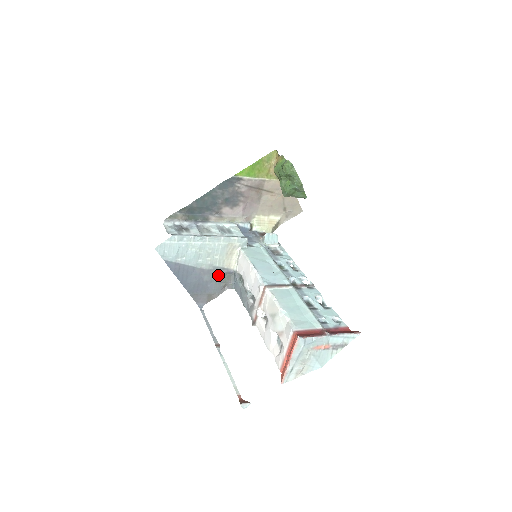
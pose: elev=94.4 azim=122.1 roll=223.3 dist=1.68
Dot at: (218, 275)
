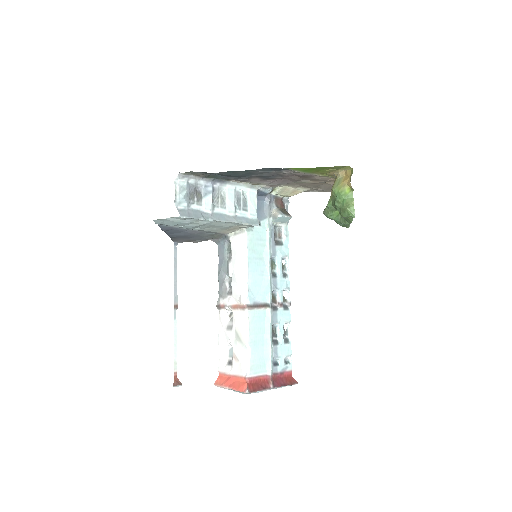
Dot at: (209, 234)
